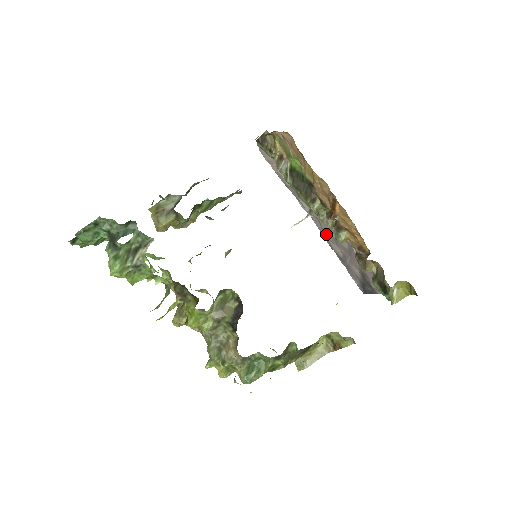
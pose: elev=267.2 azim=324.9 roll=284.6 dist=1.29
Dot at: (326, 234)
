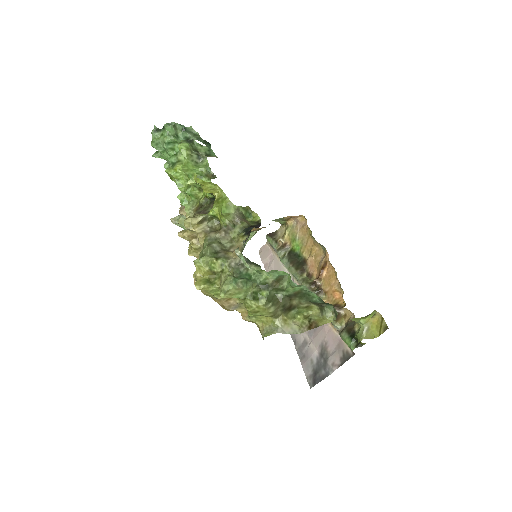
Dot at: occluded
